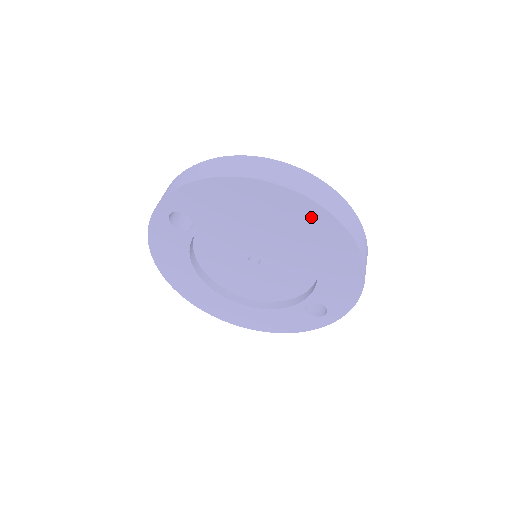
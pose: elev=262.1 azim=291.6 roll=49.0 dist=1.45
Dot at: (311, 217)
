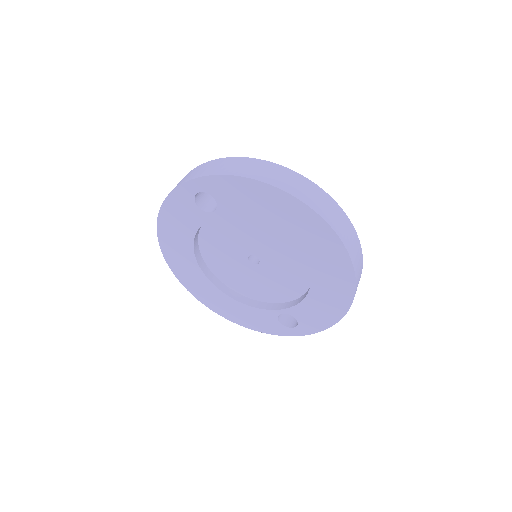
Dot at: (330, 249)
